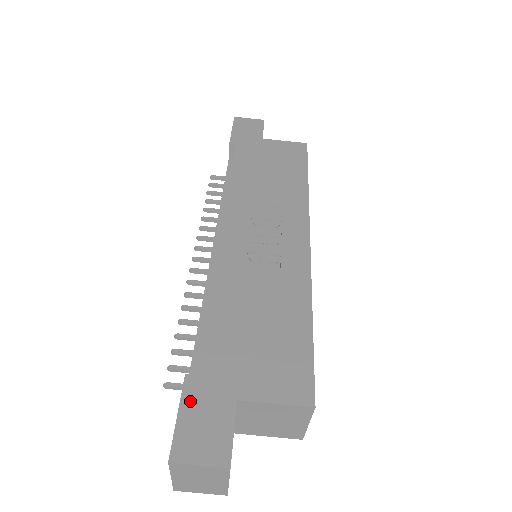
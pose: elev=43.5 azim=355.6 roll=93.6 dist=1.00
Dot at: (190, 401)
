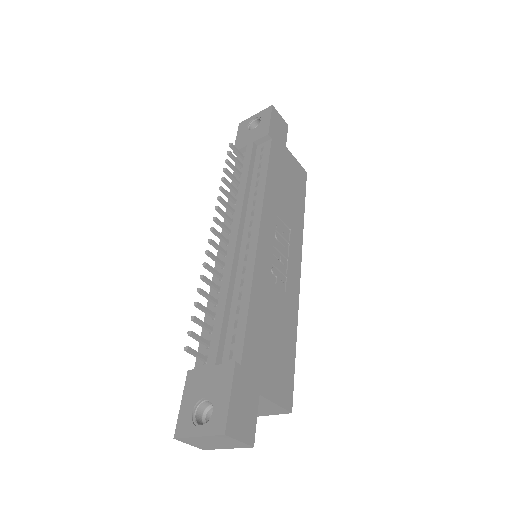
Dot at: (237, 387)
